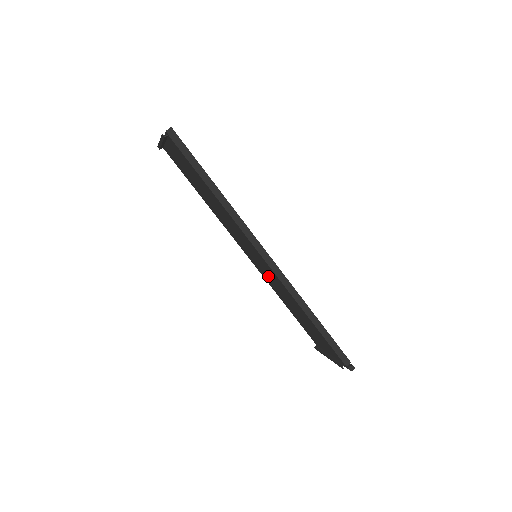
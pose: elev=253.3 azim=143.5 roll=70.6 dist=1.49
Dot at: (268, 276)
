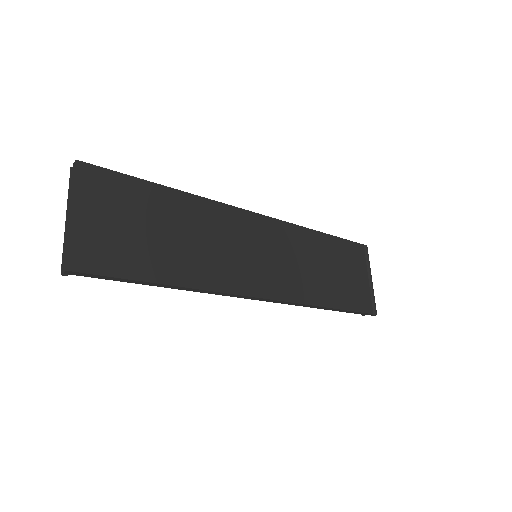
Dot at: occluded
